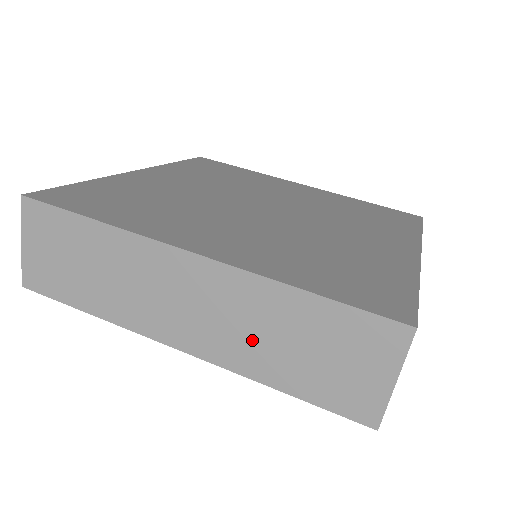
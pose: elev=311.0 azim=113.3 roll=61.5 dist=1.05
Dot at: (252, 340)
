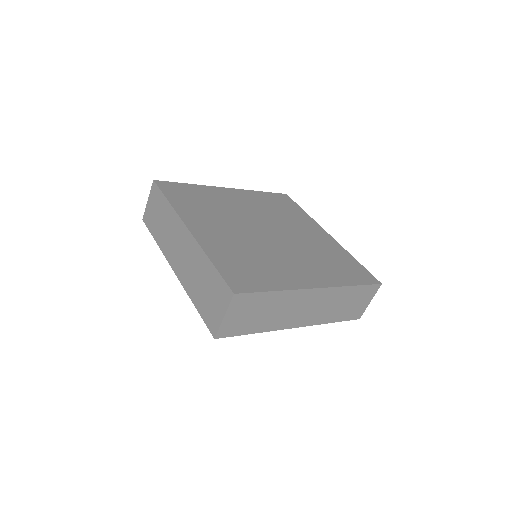
Dot at: (193, 276)
